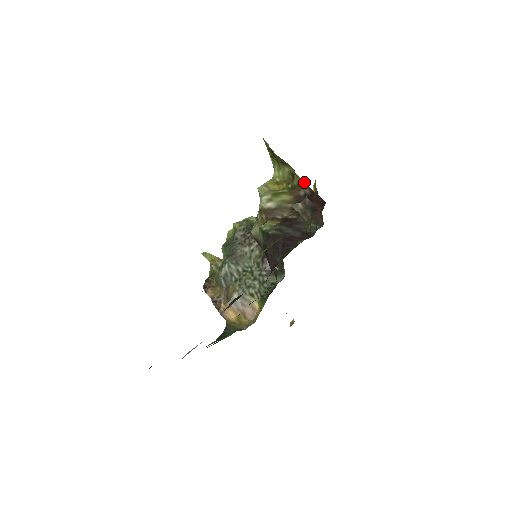
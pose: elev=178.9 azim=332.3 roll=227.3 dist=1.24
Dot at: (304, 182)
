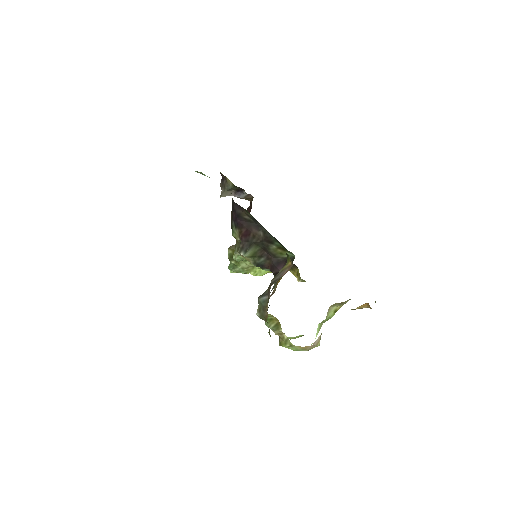
Dot at: occluded
